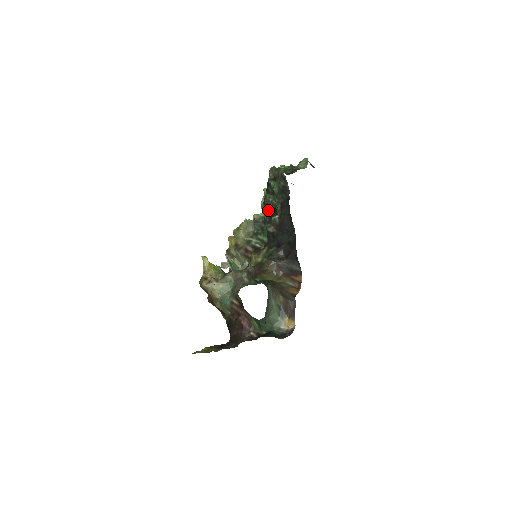
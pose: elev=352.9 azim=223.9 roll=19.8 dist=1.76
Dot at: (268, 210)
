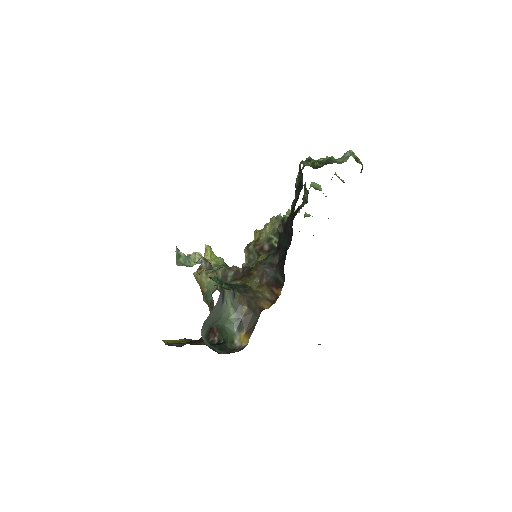
Dot at: occluded
